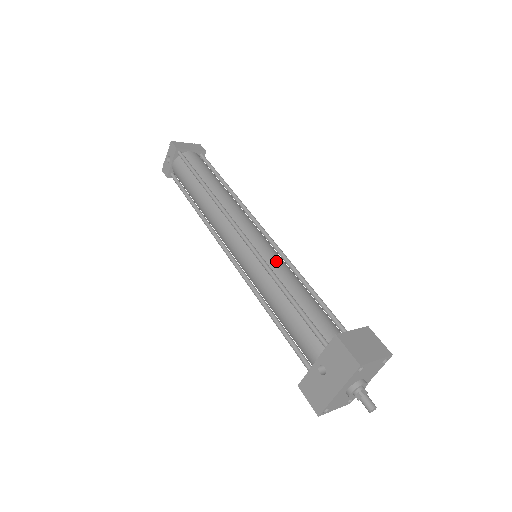
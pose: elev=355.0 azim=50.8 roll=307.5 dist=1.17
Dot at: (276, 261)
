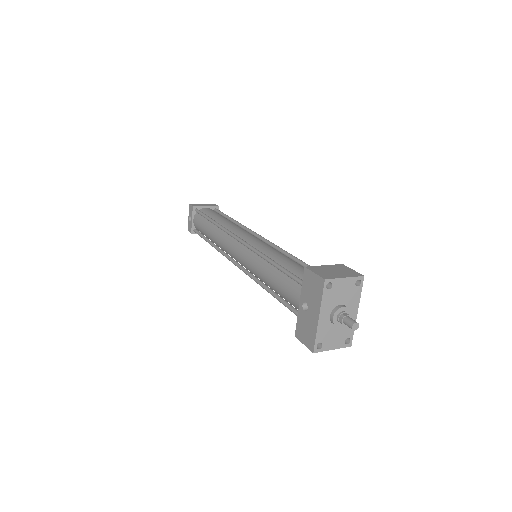
Dot at: (267, 248)
